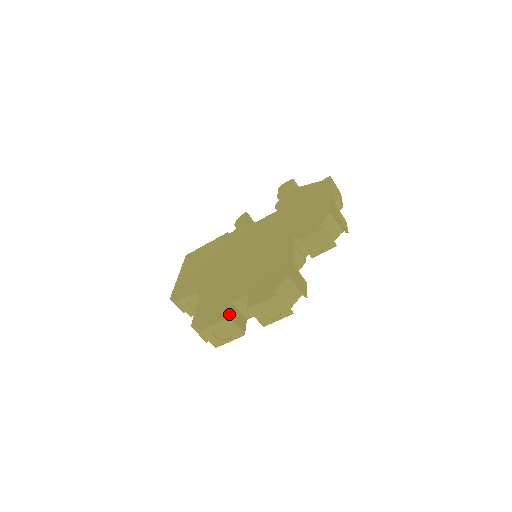
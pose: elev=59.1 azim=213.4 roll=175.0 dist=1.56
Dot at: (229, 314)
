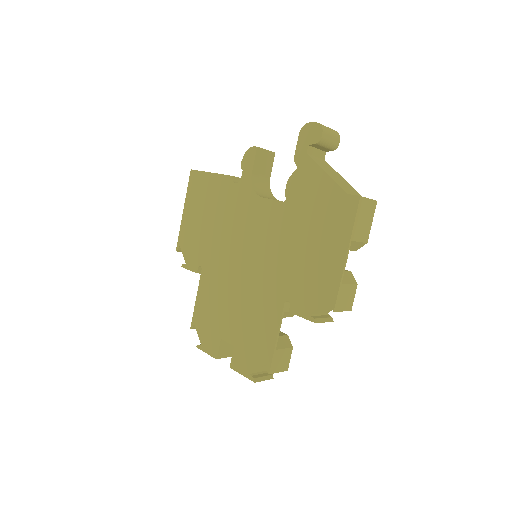
Dot at: (217, 356)
